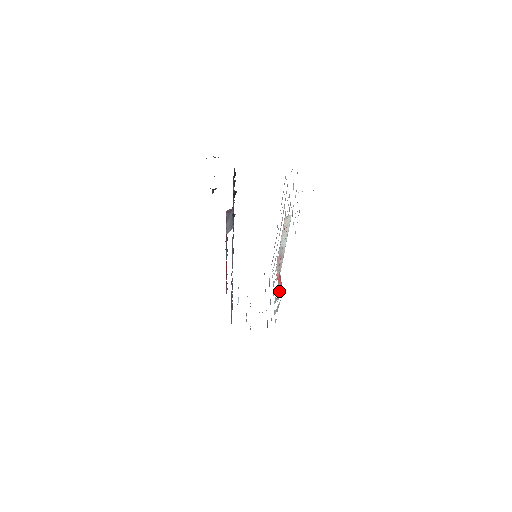
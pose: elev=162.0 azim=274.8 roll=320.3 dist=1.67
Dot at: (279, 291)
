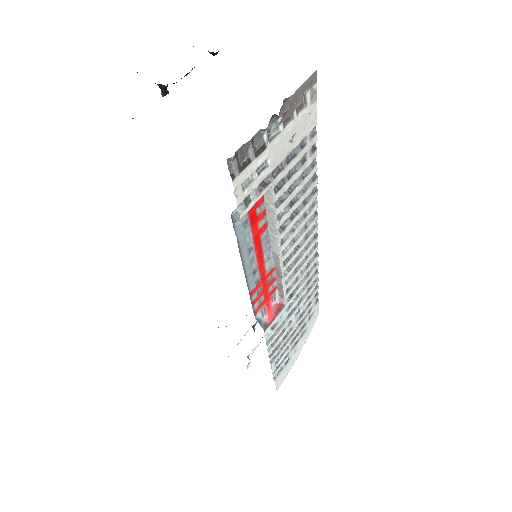
Dot at: (276, 331)
